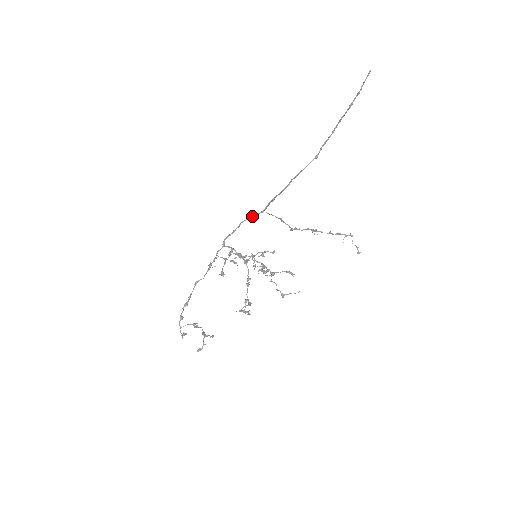
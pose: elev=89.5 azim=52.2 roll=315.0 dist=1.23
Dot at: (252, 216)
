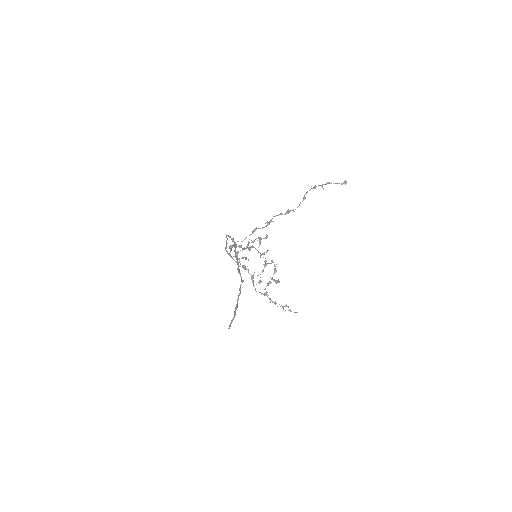
Dot at: occluded
